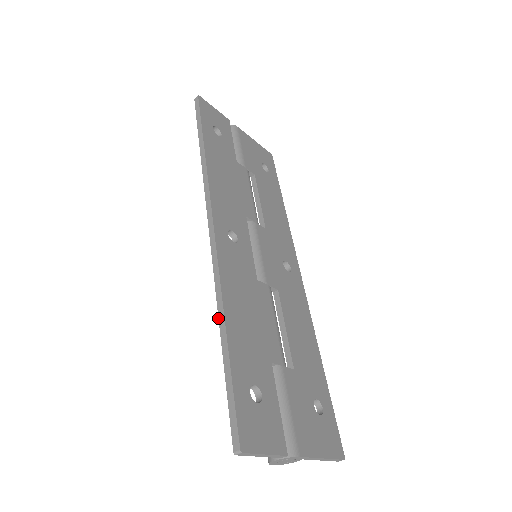
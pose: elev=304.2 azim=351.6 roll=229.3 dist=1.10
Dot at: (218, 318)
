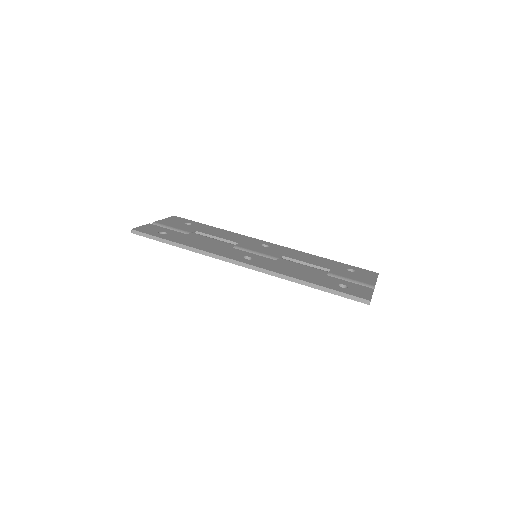
Dot at: occluded
